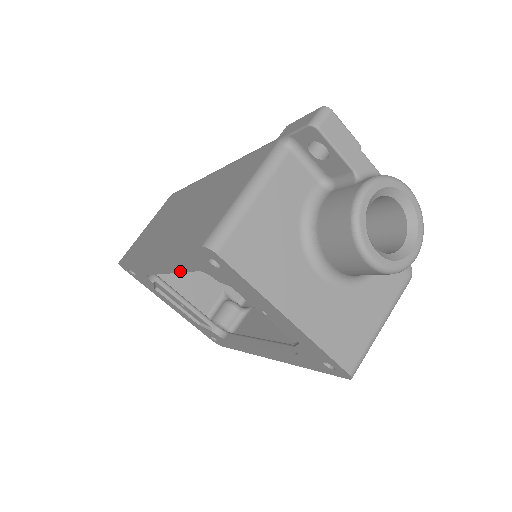
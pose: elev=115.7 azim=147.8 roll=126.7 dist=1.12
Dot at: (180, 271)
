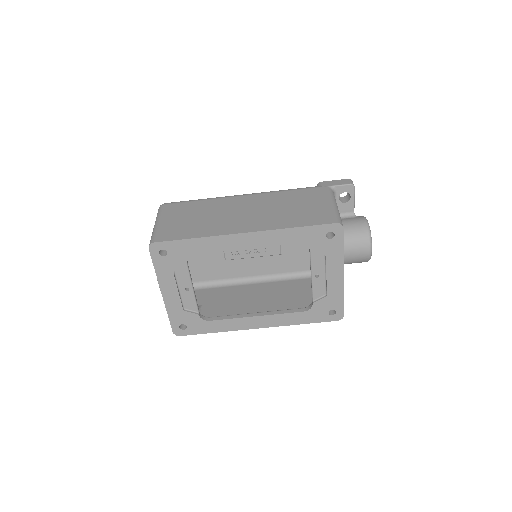
Dot at: (271, 245)
